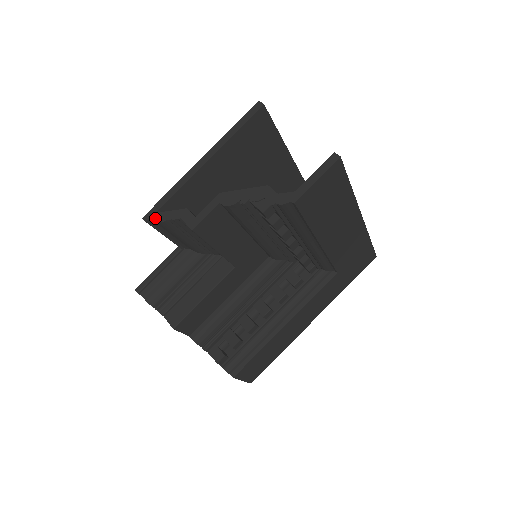
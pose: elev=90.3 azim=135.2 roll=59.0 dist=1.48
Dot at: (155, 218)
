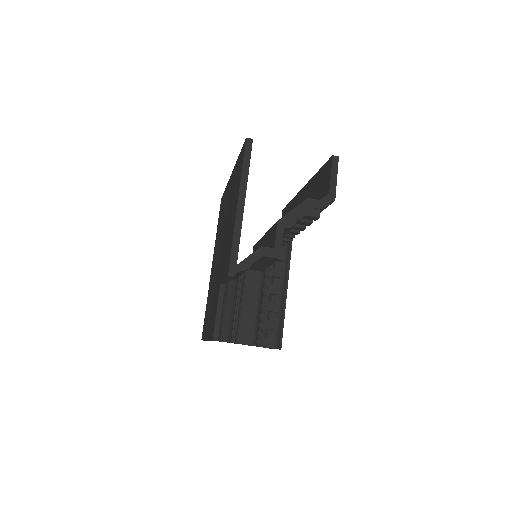
Dot at: (240, 269)
